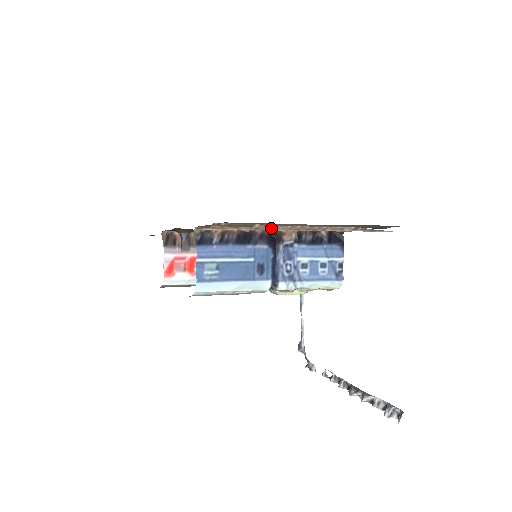
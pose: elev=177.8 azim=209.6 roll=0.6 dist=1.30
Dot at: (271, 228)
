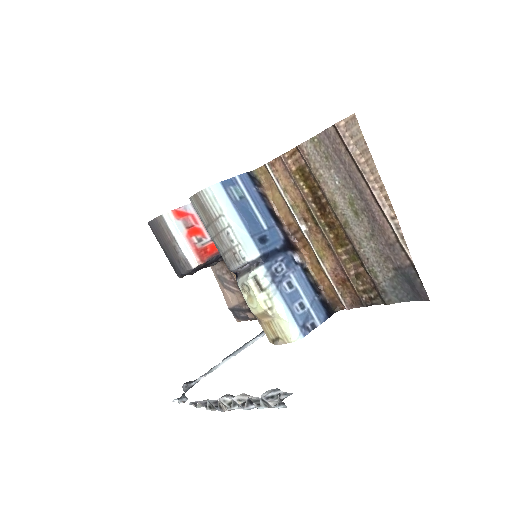
Dot at: (346, 139)
